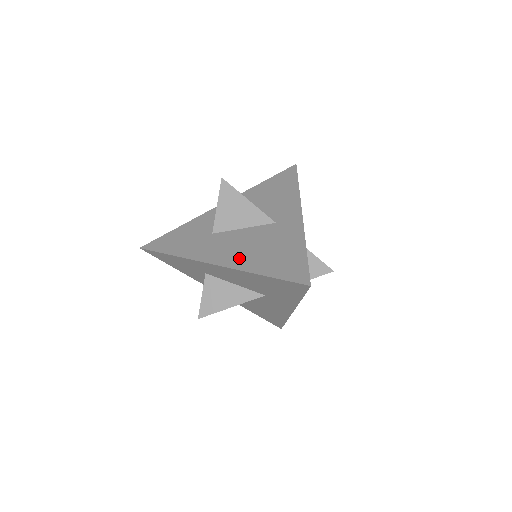
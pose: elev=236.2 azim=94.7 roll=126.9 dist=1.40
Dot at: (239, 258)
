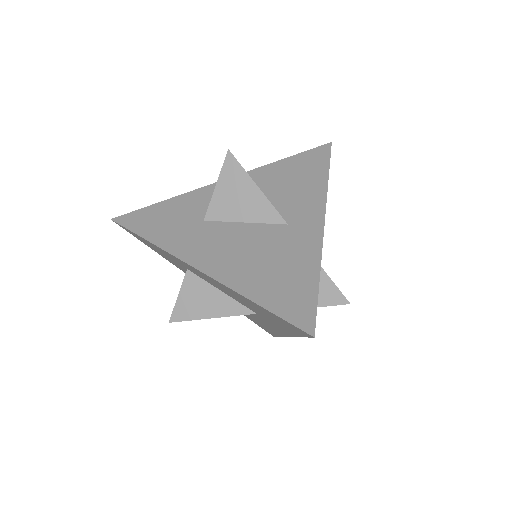
Dot at: (229, 267)
